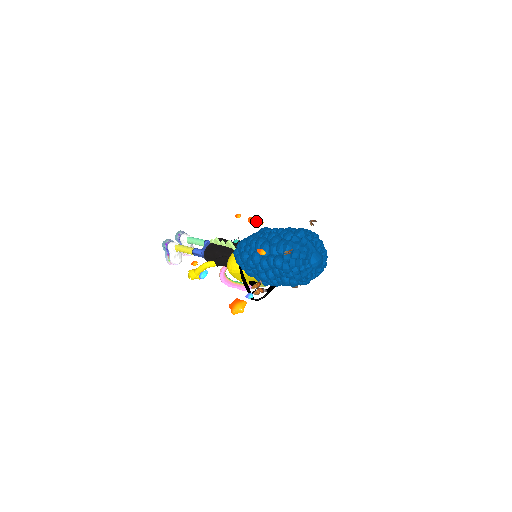
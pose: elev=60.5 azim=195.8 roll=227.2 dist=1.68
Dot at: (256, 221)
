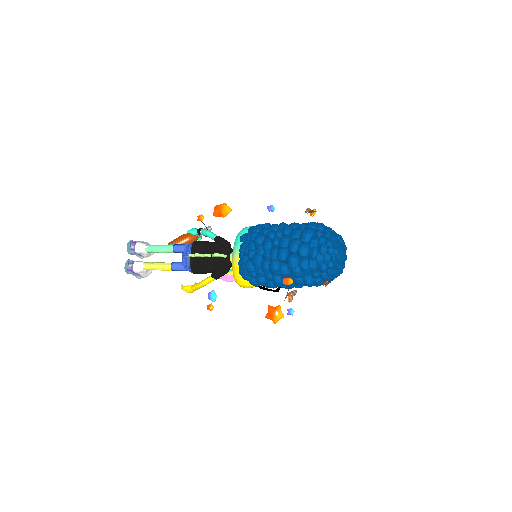
Dot at: (225, 214)
